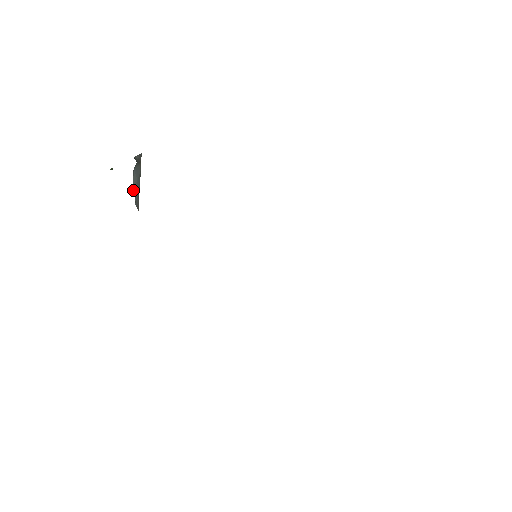
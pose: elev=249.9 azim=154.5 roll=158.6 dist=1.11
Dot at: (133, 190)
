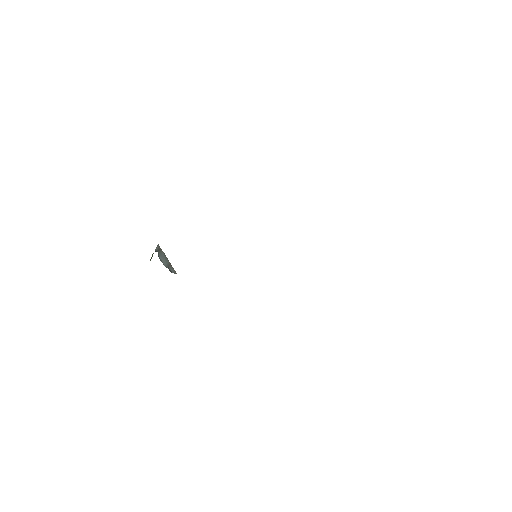
Dot at: (166, 267)
